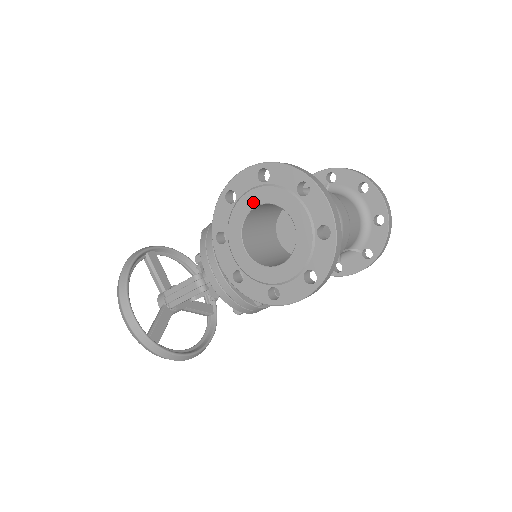
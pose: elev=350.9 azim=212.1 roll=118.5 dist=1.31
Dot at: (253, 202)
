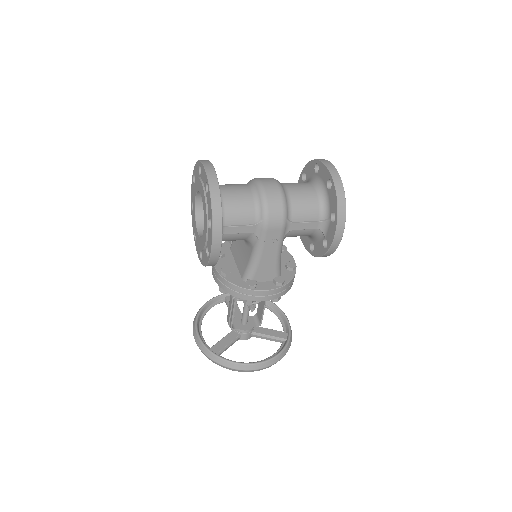
Dot at: (194, 199)
